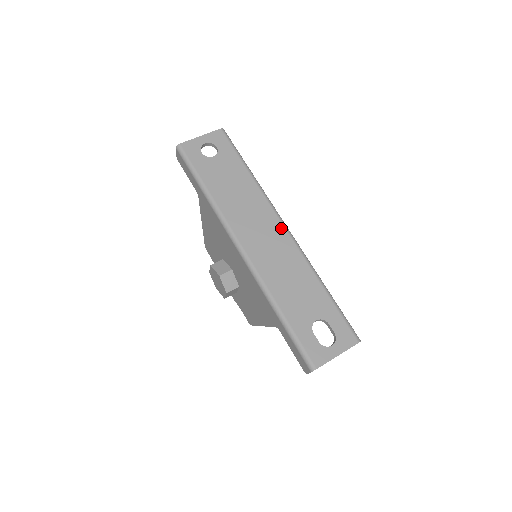
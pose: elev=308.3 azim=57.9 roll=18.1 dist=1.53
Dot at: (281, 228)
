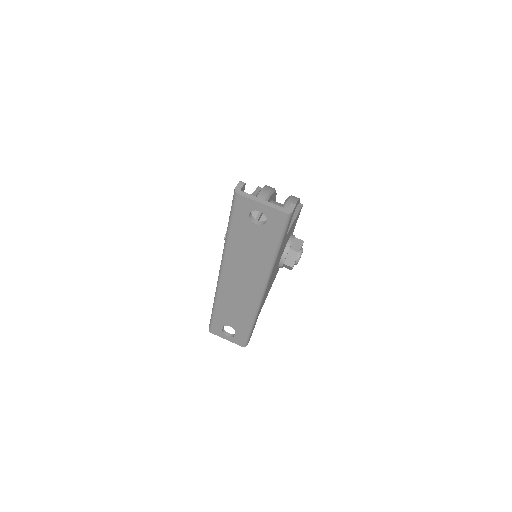
Dot at: (257, 292)
